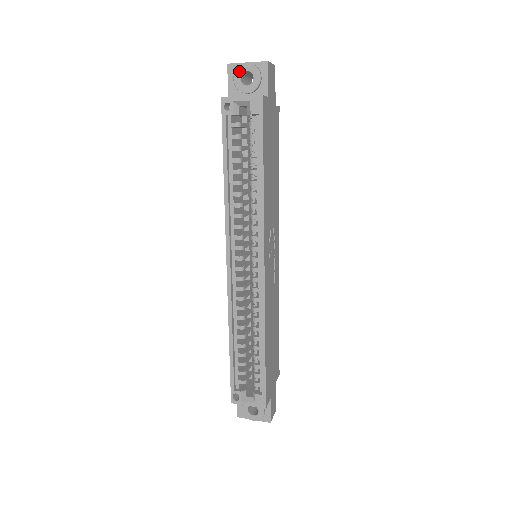
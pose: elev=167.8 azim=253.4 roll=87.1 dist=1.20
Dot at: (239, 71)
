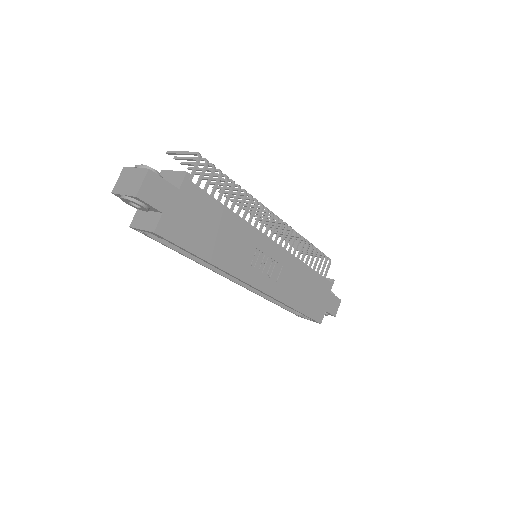
Dot at: (124, 201)
